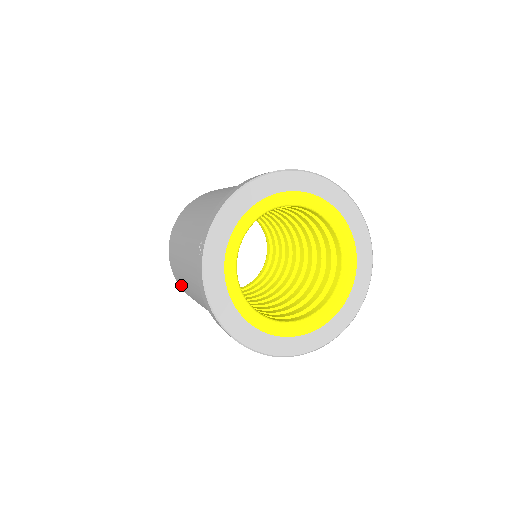
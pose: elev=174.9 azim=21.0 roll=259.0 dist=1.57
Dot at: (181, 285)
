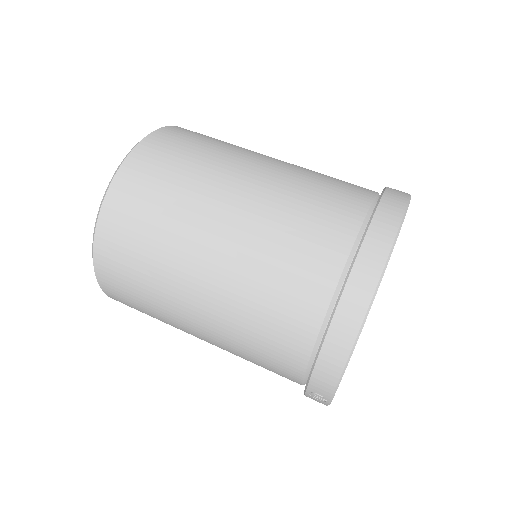
Dot at: occluded
